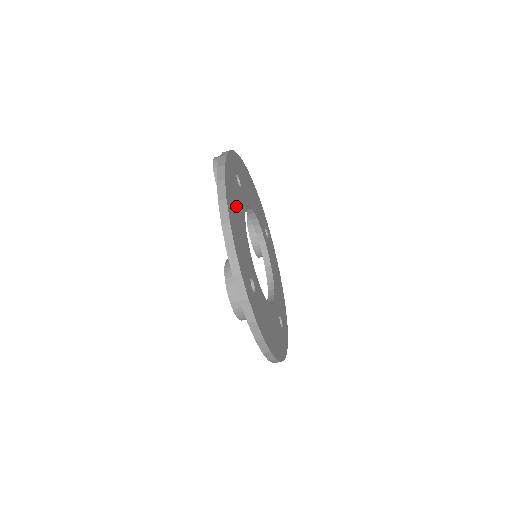
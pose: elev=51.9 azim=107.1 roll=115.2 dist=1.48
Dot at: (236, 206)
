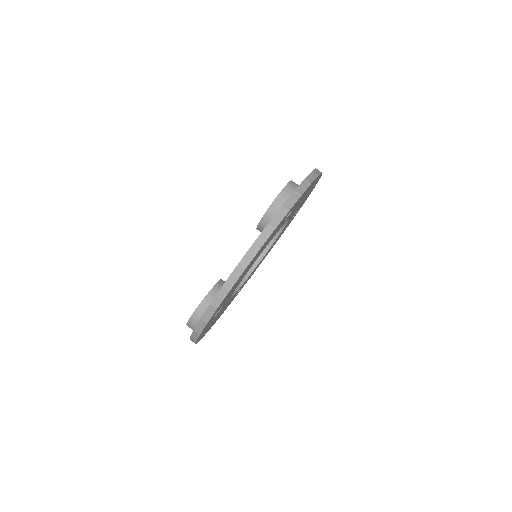
Dot at: occluded
